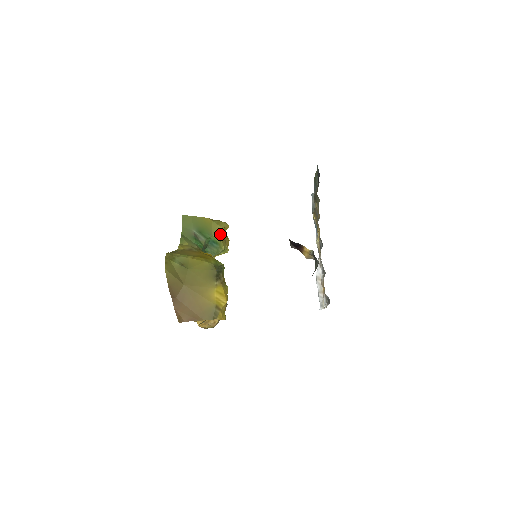
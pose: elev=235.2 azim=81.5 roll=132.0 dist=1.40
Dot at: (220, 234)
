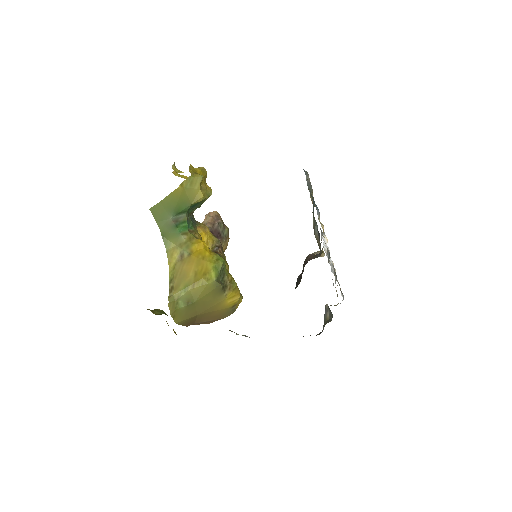
Dot at: (199, 199)
